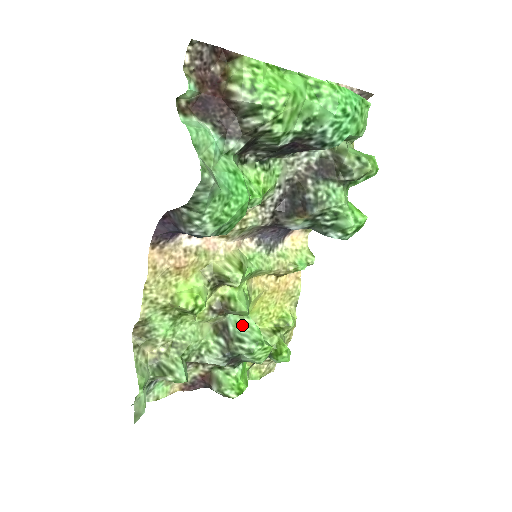
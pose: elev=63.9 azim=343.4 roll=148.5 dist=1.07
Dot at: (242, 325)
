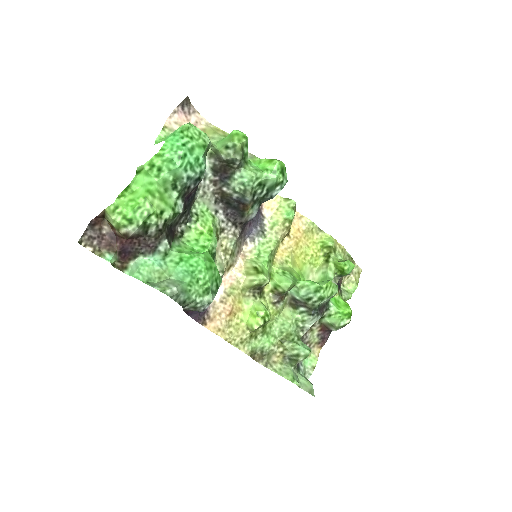
Dot at: (300, 290)
